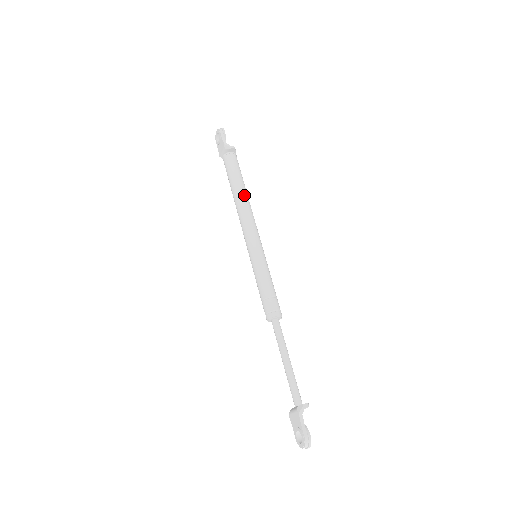
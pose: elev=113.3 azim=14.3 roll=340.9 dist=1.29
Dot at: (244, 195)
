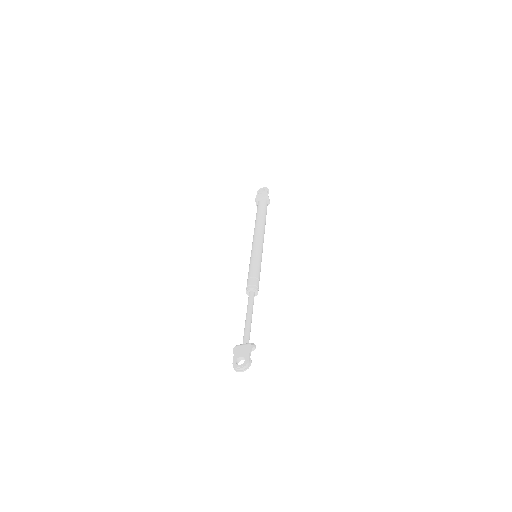
Dot at: occluded
